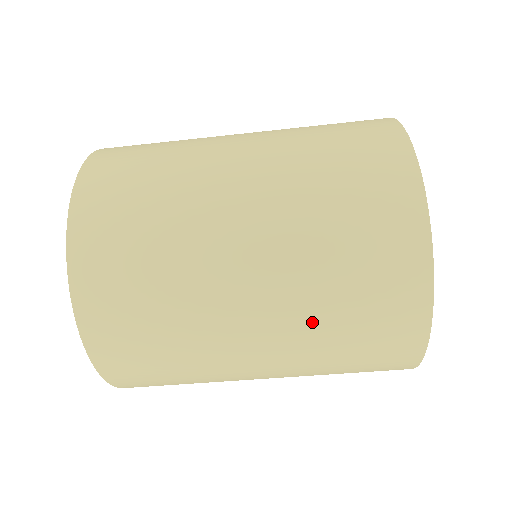
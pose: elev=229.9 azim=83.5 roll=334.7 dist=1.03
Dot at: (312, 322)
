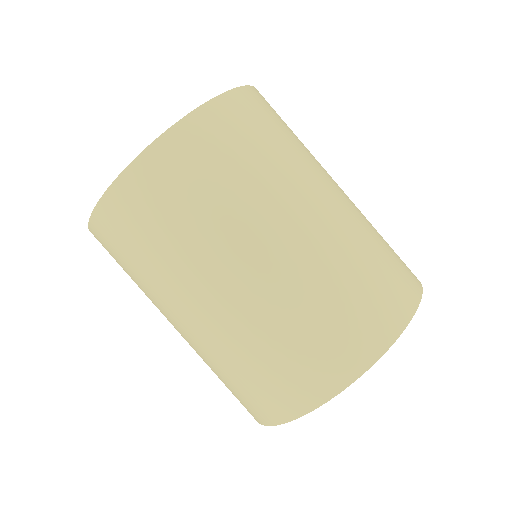
Dot at: (345, 251)
